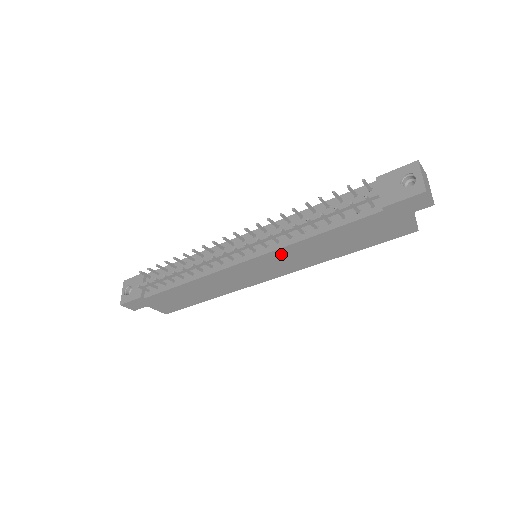
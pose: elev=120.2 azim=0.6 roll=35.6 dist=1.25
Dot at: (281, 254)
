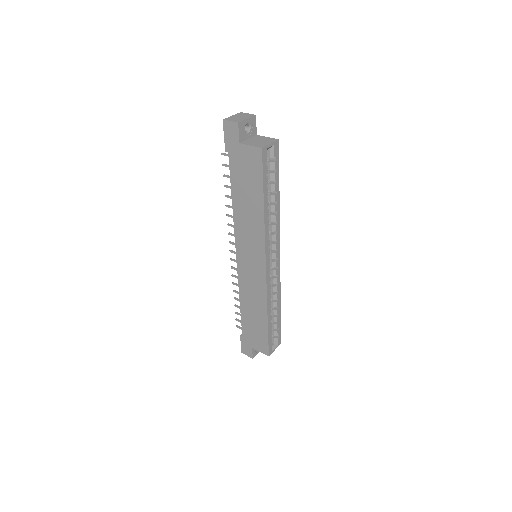
Dot at: (240, 235)
